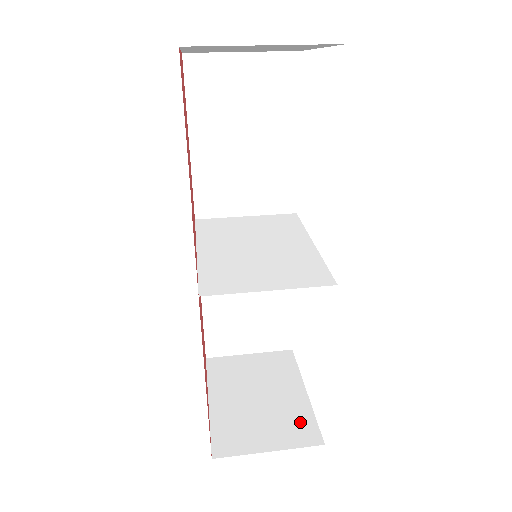
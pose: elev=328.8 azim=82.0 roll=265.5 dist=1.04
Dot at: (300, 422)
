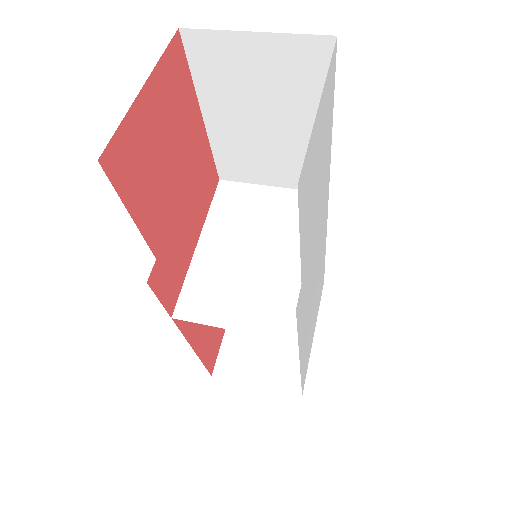
Dot at: (292, 367)
